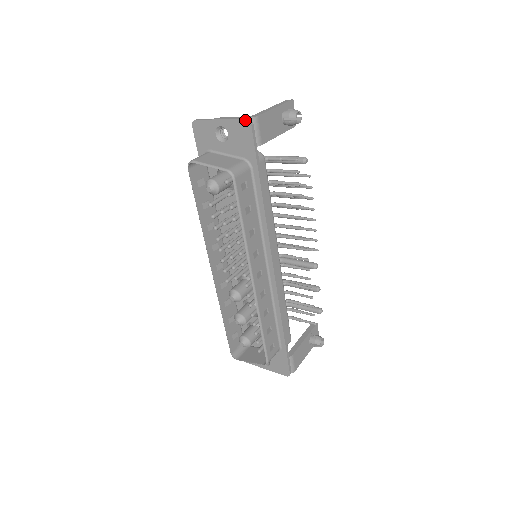
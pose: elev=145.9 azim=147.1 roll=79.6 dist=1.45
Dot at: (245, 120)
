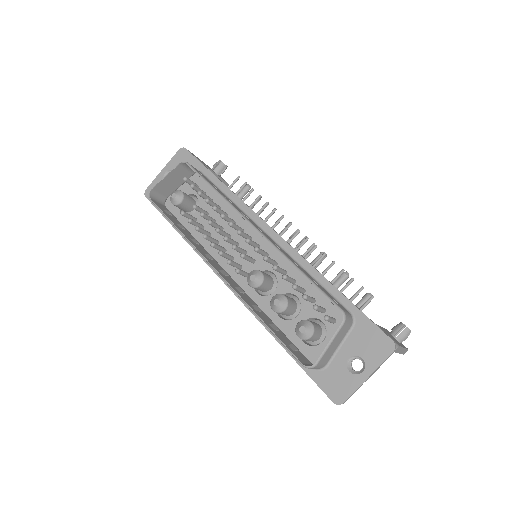
Dot at: (179, 150)
